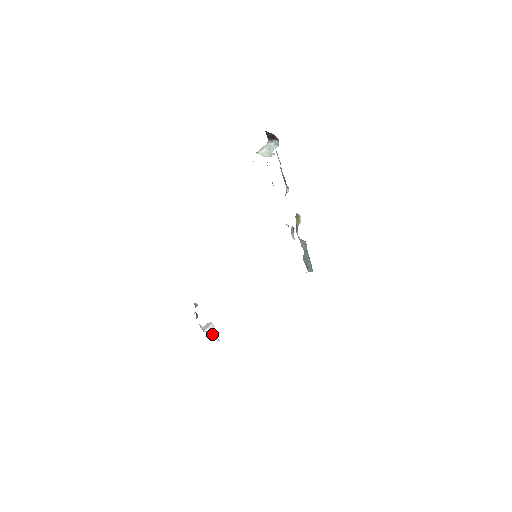
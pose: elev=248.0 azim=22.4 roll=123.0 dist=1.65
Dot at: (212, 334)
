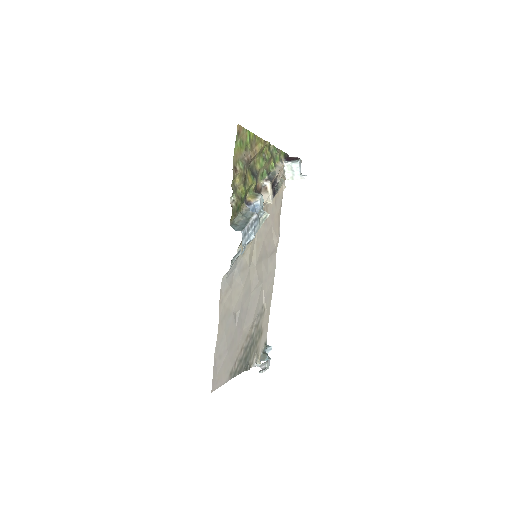
Dot at: (262, 368)
